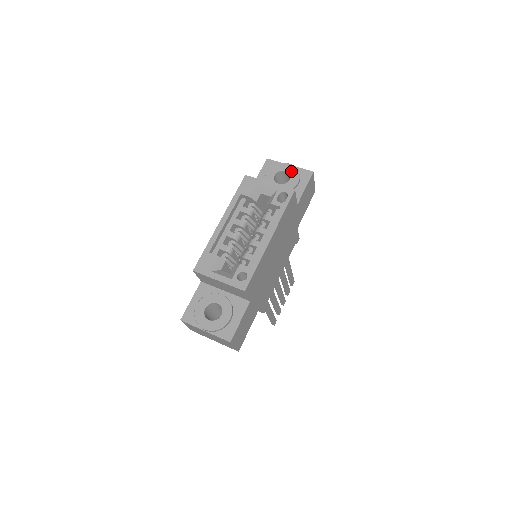
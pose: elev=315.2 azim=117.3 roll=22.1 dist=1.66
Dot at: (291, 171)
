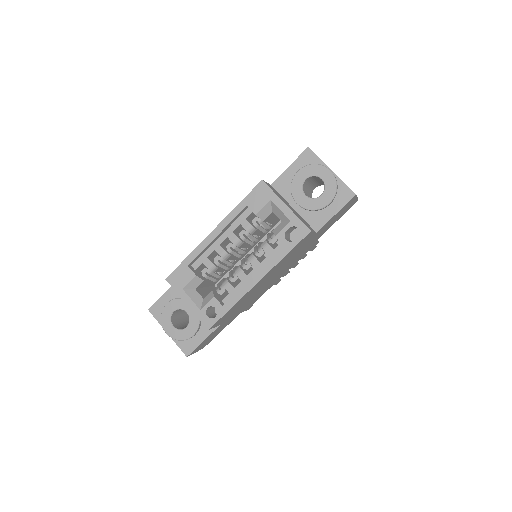
Dot at: (328, 183)
